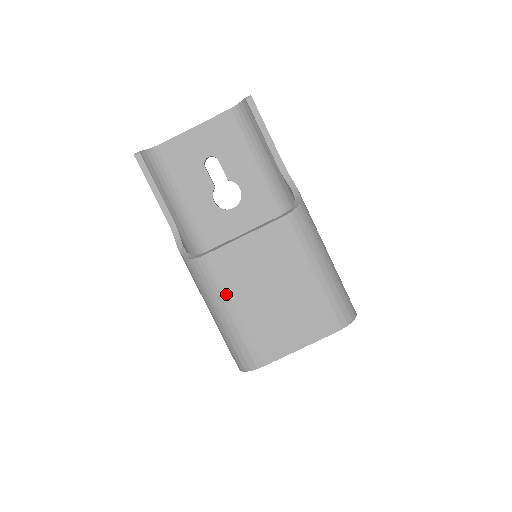
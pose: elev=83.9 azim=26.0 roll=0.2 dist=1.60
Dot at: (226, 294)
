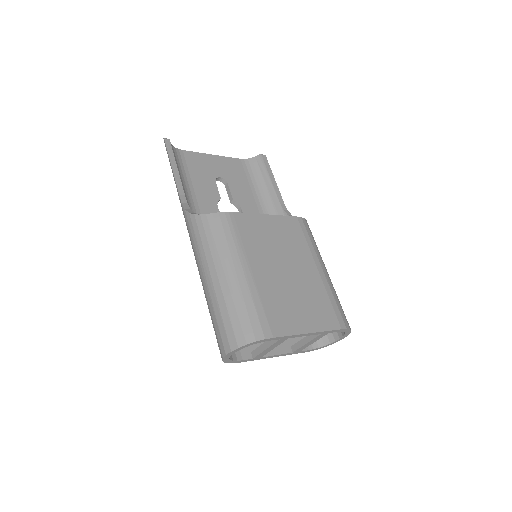
Dot at: (244, 252)
